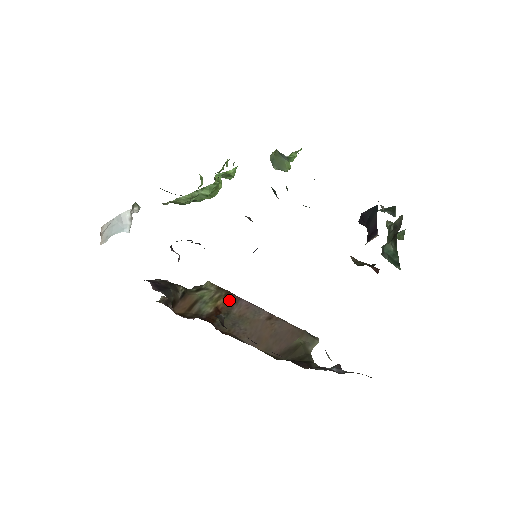
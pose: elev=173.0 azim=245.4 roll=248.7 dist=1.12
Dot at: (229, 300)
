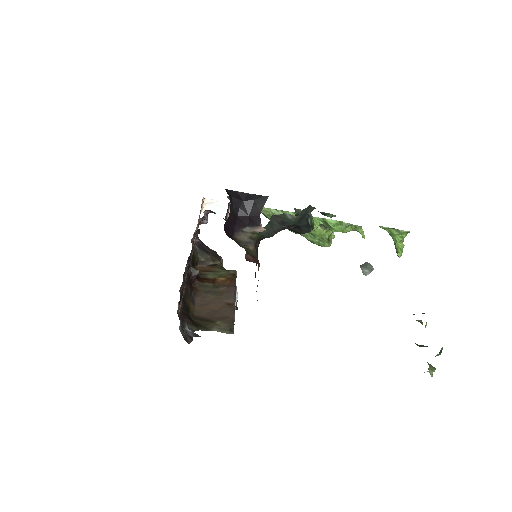
Dot at: (227, 282)
